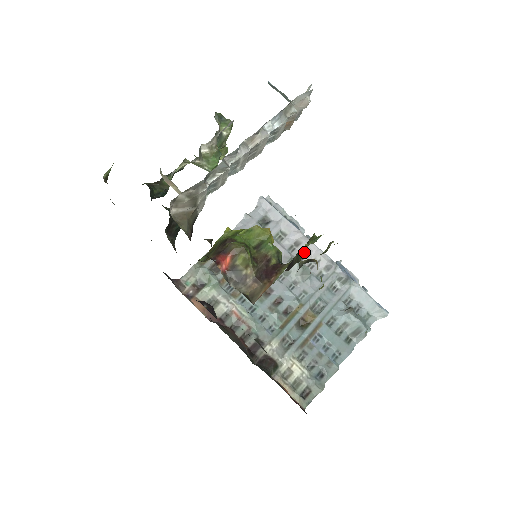
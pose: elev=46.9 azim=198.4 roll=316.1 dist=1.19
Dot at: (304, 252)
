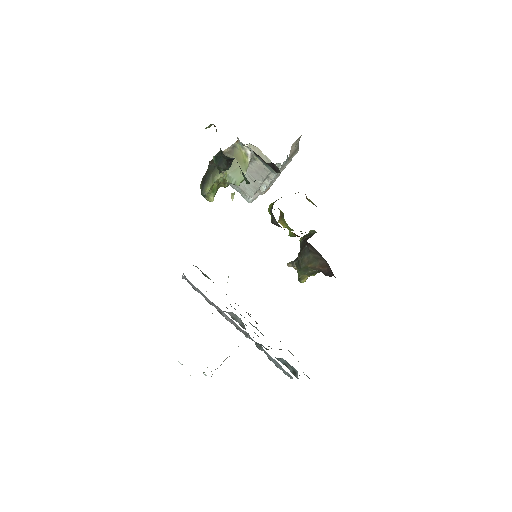
Dot at: (226, 319)
